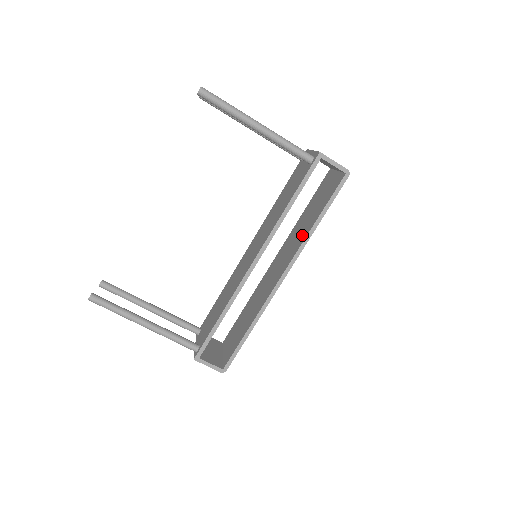
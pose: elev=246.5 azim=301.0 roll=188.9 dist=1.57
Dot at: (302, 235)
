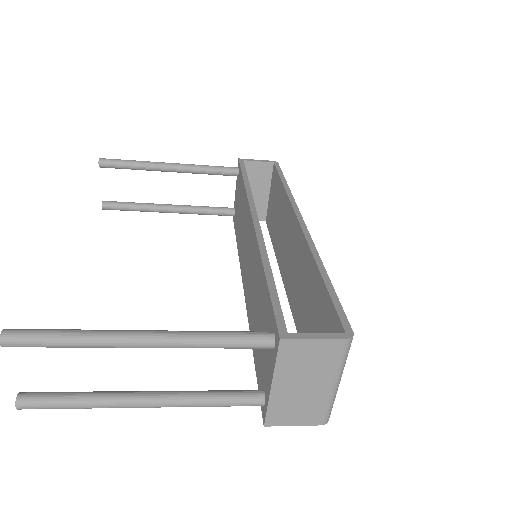
Dot at: (299, 314)
